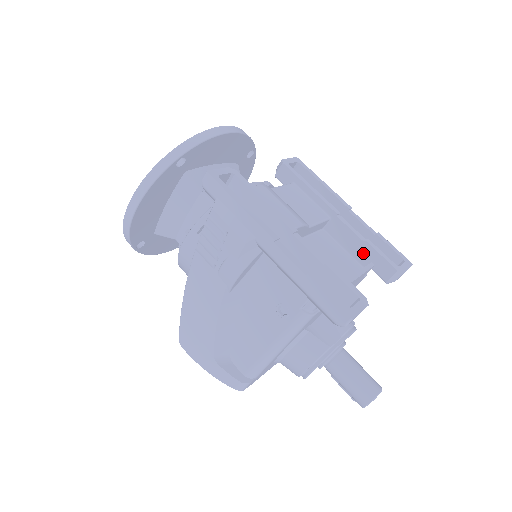
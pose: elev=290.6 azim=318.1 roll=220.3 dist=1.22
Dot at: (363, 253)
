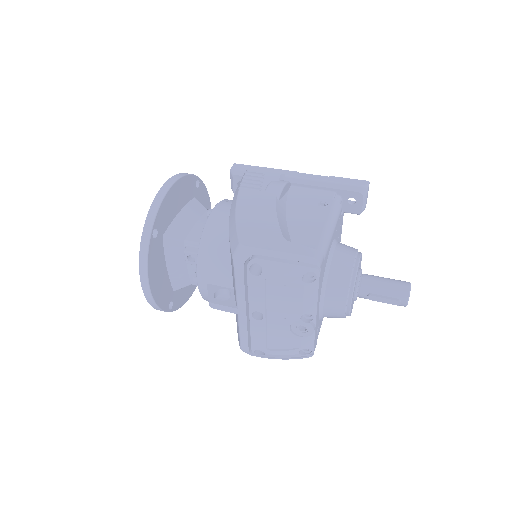
Dot at: occluded
